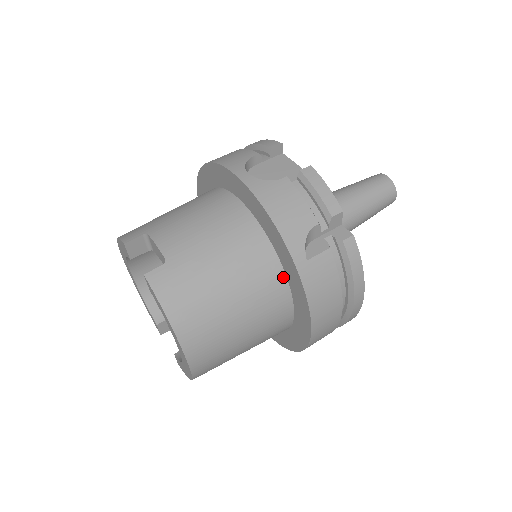
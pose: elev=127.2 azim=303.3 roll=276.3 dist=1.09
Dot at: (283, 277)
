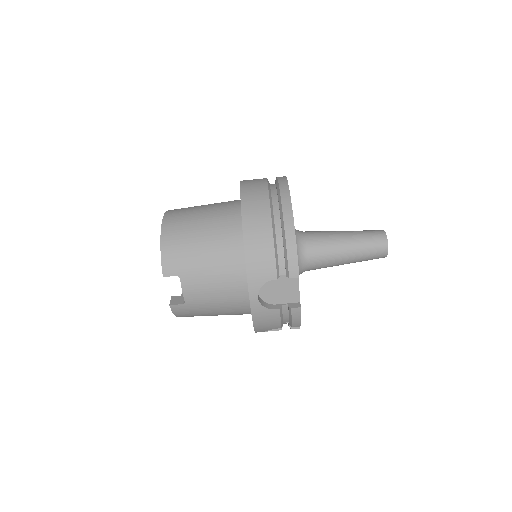
Dot at: occluded
